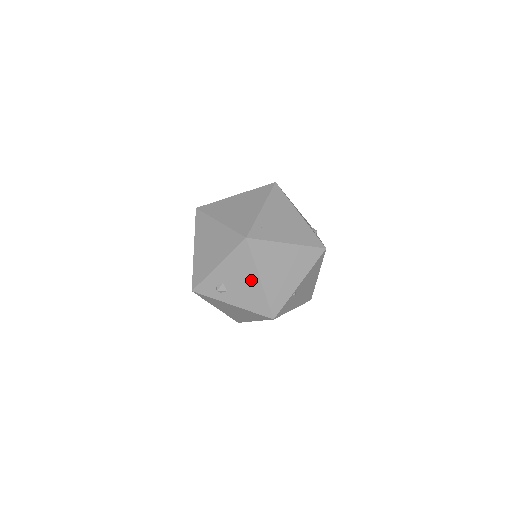
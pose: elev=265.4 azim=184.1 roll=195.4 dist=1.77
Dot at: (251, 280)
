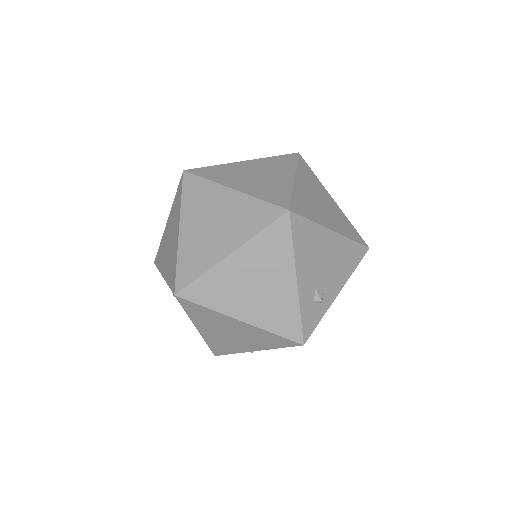
Dot at: (328, 244)
